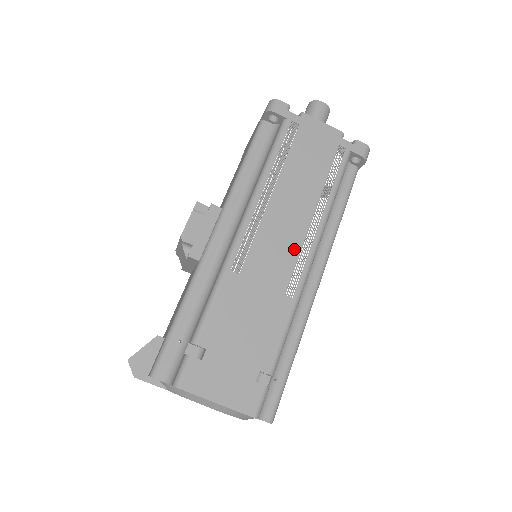
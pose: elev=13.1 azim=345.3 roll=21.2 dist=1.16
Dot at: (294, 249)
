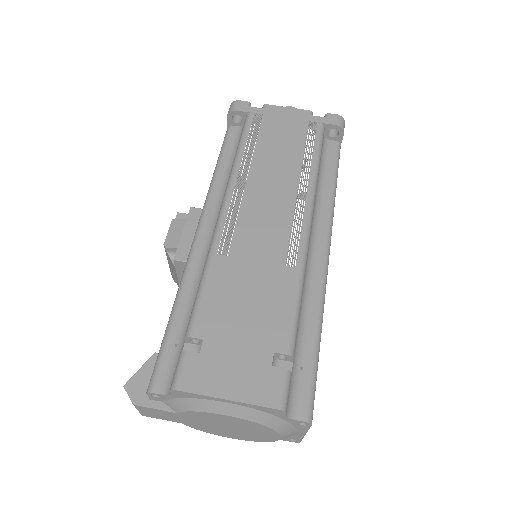
Dot at: (285, 220)
